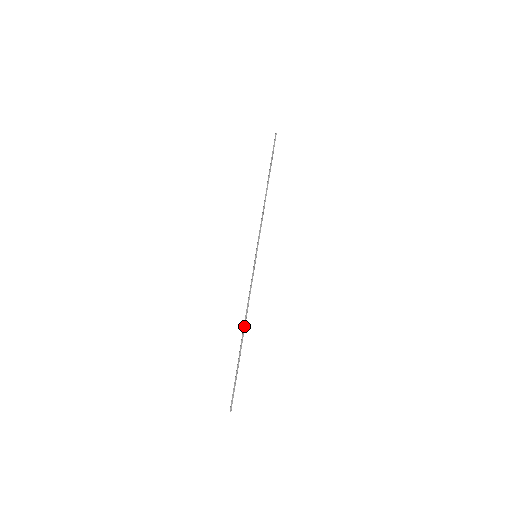
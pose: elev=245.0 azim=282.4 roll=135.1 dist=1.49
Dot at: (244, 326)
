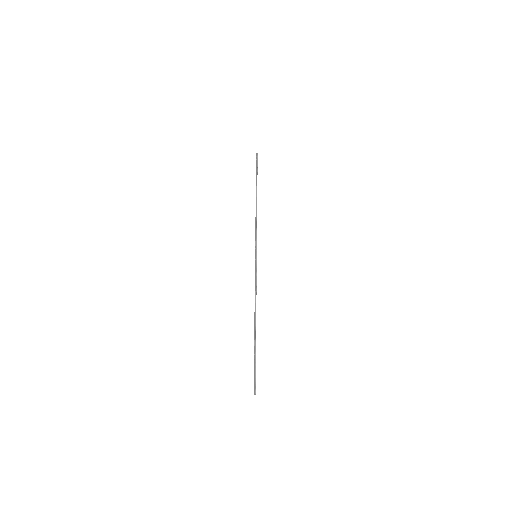
Dot at: (255, 317)
